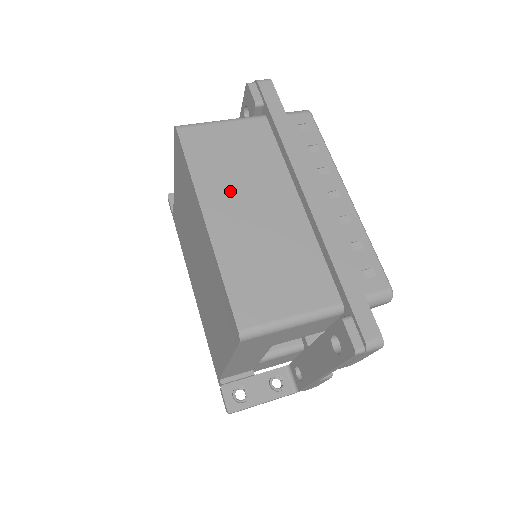
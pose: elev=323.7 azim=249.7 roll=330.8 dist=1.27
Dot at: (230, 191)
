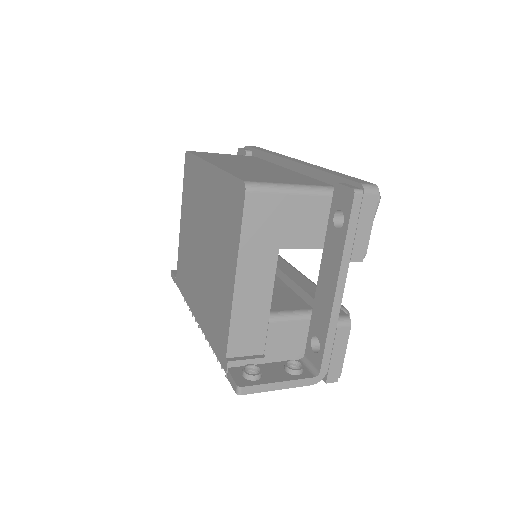
Dot at: (230, 162)
